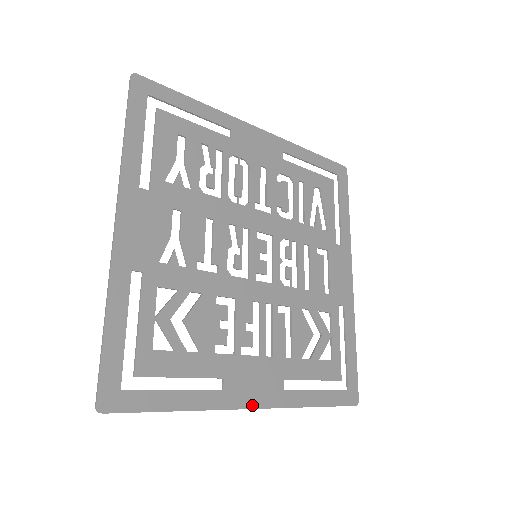
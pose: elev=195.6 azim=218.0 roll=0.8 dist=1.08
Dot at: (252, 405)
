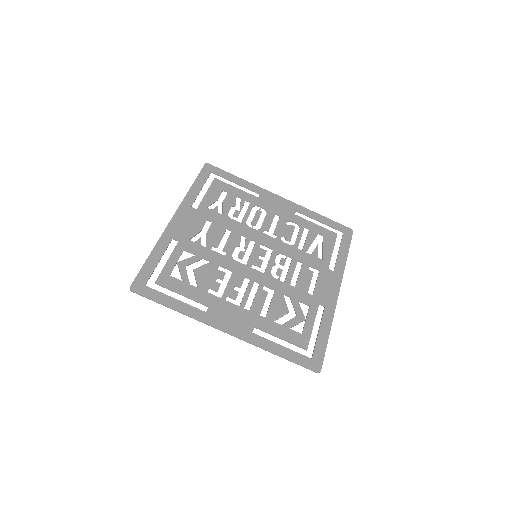
Dot at: (224, 329)
